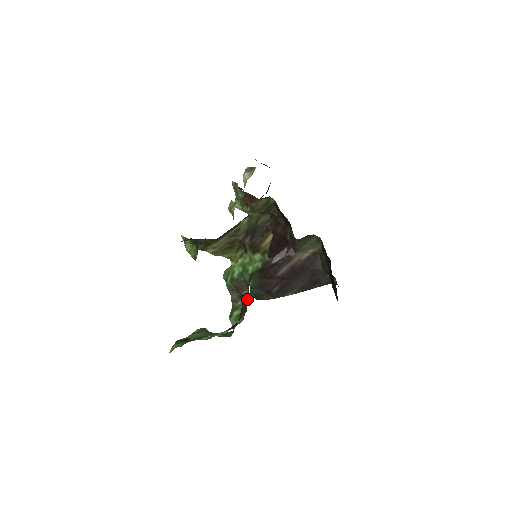
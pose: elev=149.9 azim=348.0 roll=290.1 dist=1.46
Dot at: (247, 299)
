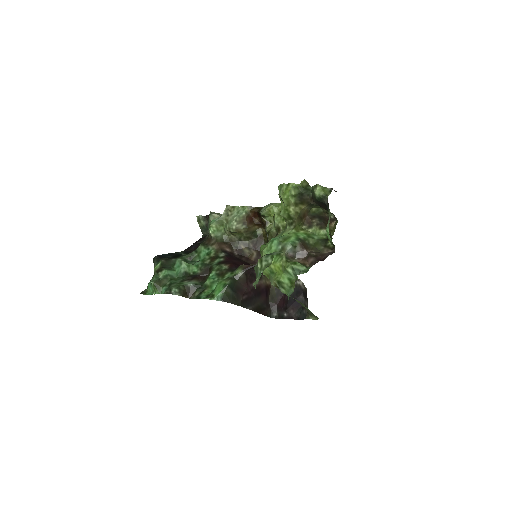
Dot at: (319, 252)
